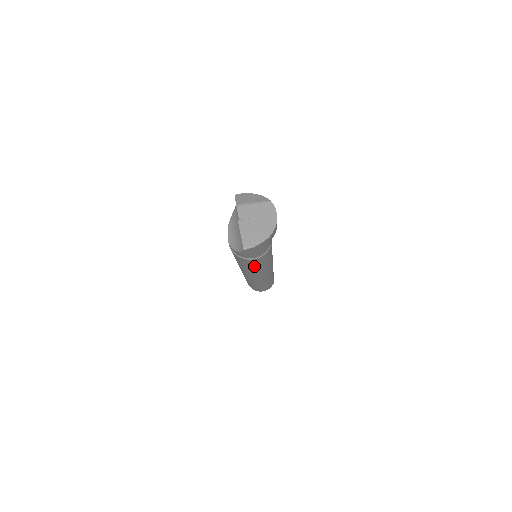
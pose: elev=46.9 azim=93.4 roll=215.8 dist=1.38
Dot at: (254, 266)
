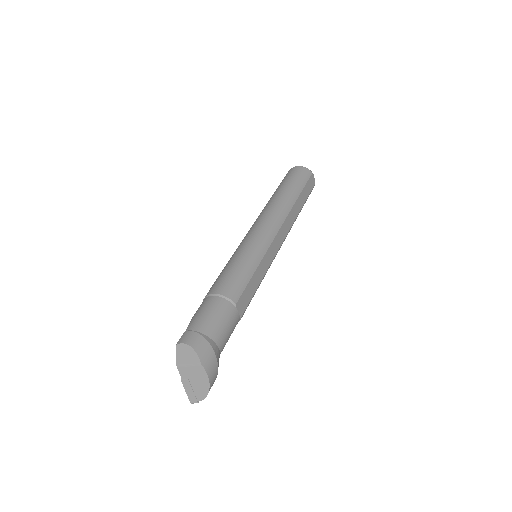
Dot at: occluded
